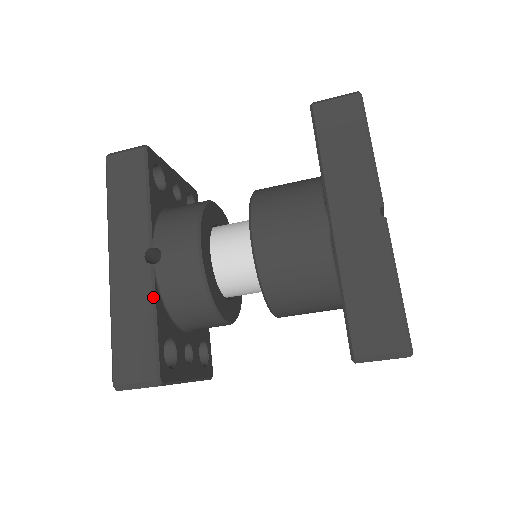
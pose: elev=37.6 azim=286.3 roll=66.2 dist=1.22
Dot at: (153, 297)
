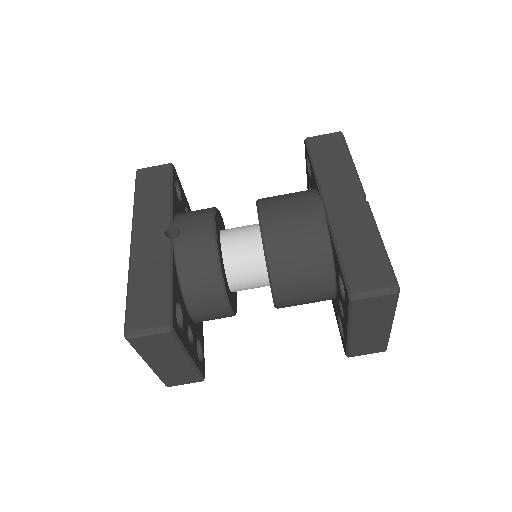
Dot at: (171, 261)
